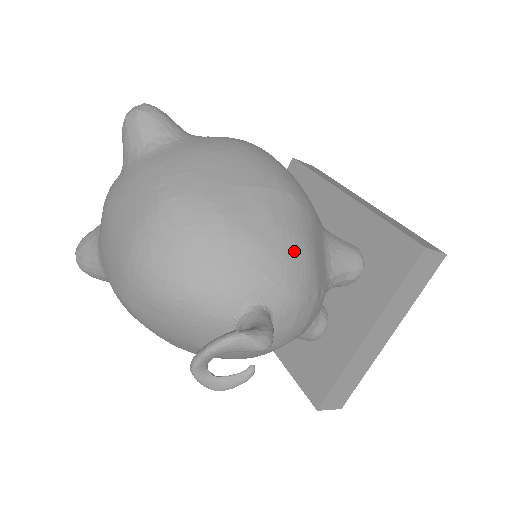
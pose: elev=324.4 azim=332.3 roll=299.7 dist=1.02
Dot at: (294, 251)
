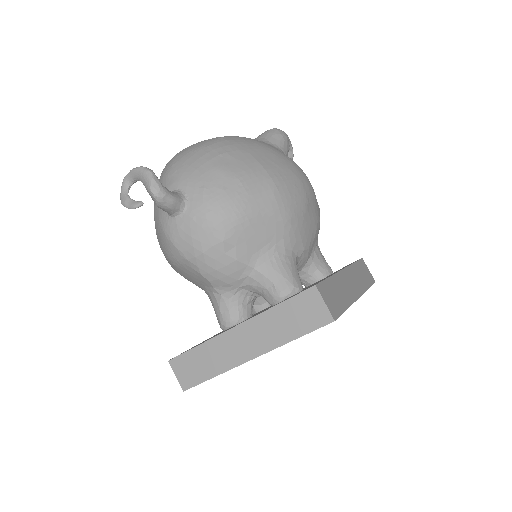
Dot at: (233, 196)
